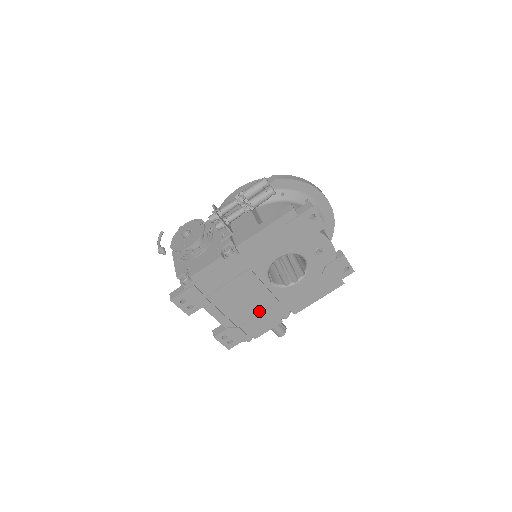
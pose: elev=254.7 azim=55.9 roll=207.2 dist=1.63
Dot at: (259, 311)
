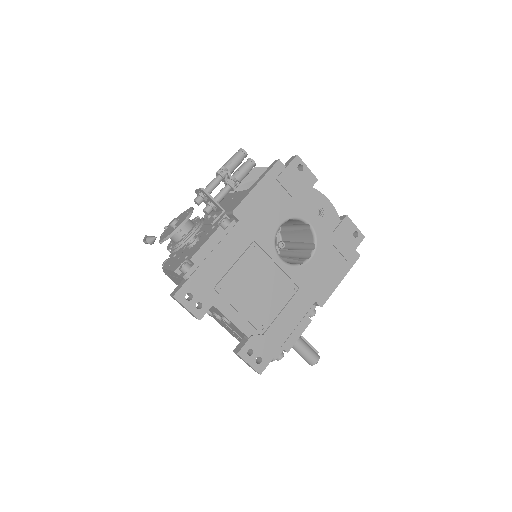
Dot at: (280, 306)
